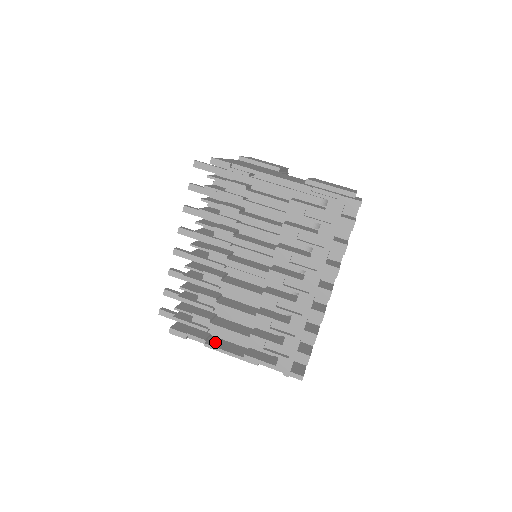
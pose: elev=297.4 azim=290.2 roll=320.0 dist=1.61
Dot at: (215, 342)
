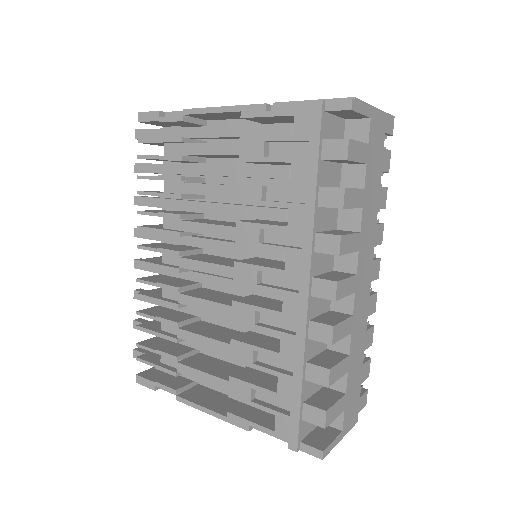
Dot at: (196, 393)
